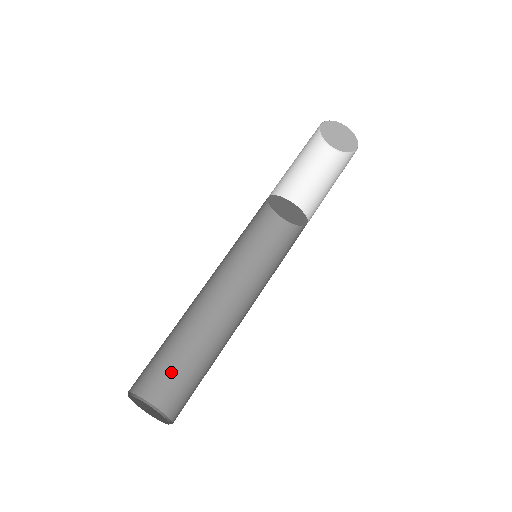
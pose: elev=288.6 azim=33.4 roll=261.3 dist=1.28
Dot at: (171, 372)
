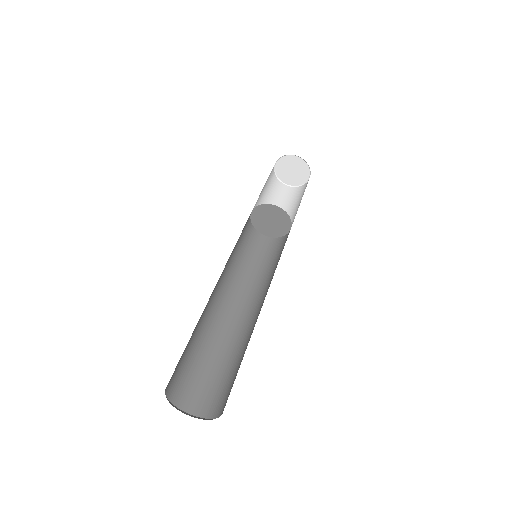
Dot at: (188, 368)
